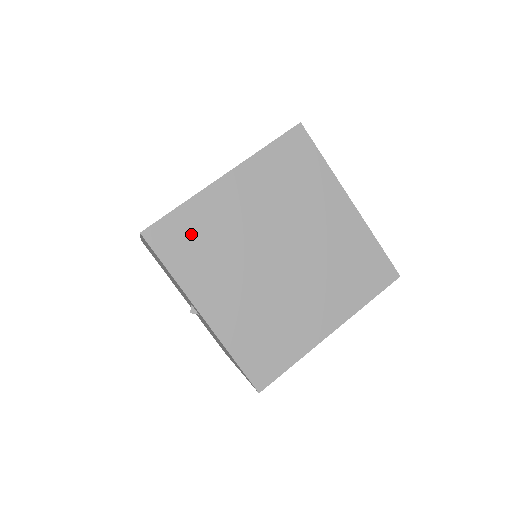
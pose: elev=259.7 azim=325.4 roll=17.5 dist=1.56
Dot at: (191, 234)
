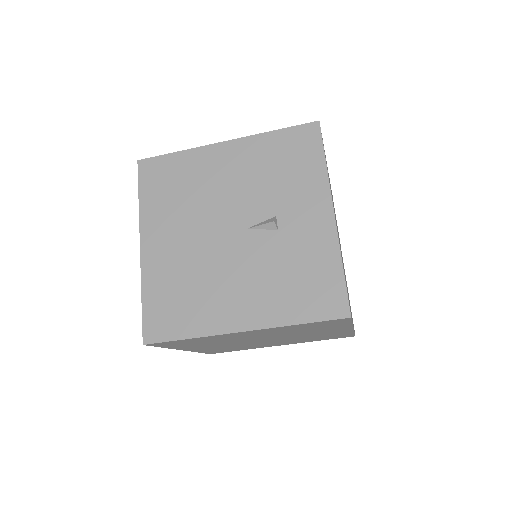
Dot at: occluded
